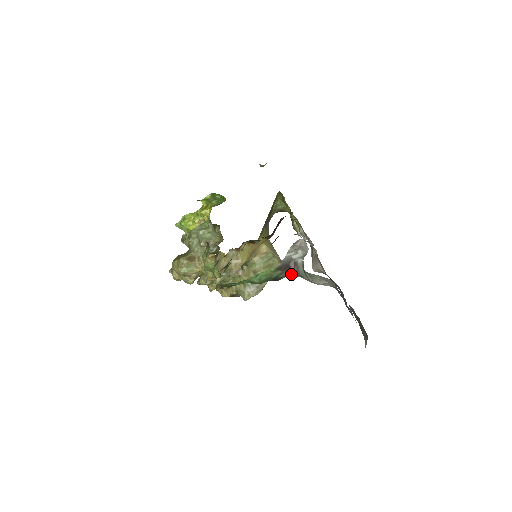
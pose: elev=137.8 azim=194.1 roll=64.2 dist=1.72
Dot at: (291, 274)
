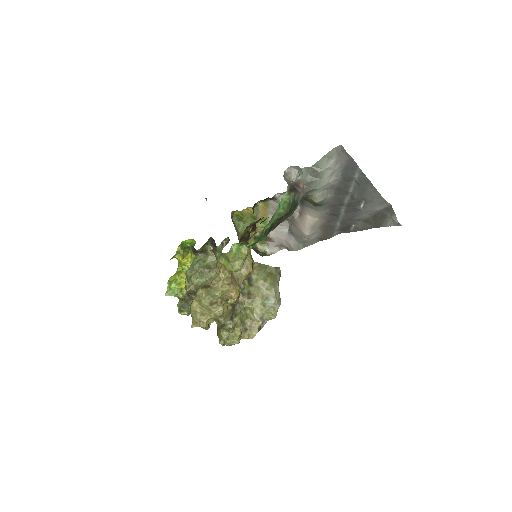
Dot at: (301, 193)
